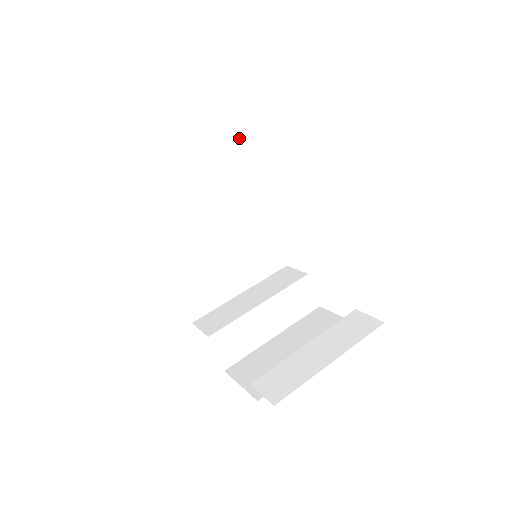
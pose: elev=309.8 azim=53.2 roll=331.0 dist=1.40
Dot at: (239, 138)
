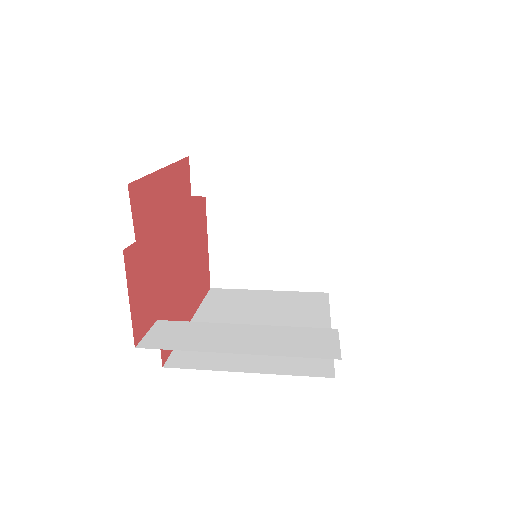
Dot at: (327, 296)
